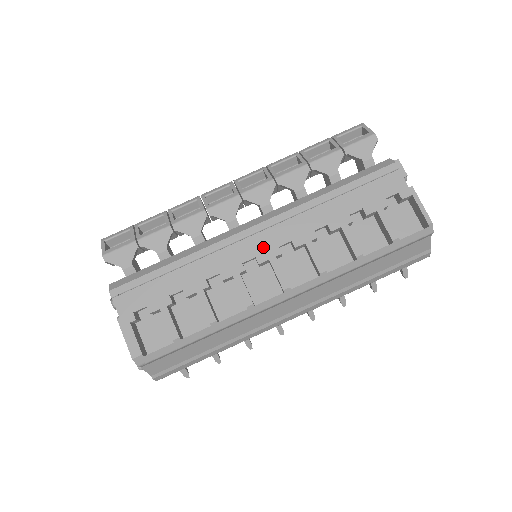
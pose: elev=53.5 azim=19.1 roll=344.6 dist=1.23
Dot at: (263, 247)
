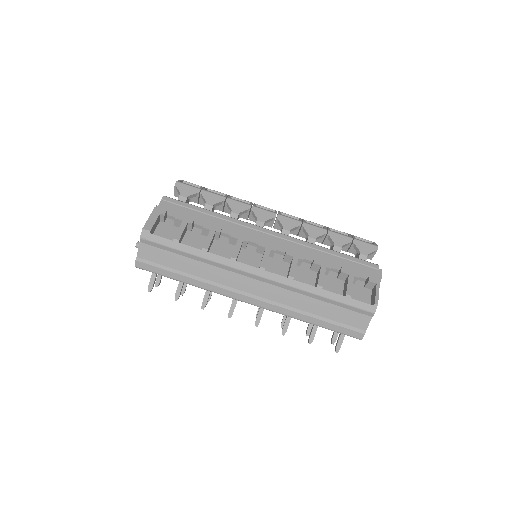
Dot at: occluded
